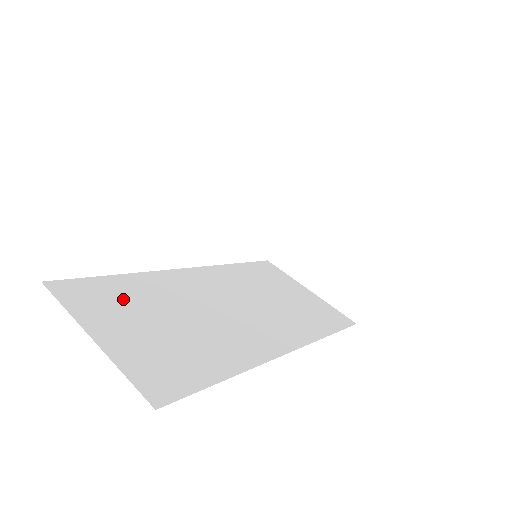
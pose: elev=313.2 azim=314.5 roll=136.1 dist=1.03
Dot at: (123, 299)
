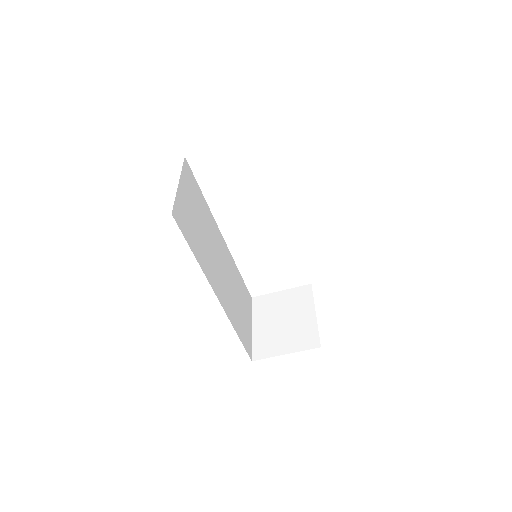
Dot at: (197, 198)
